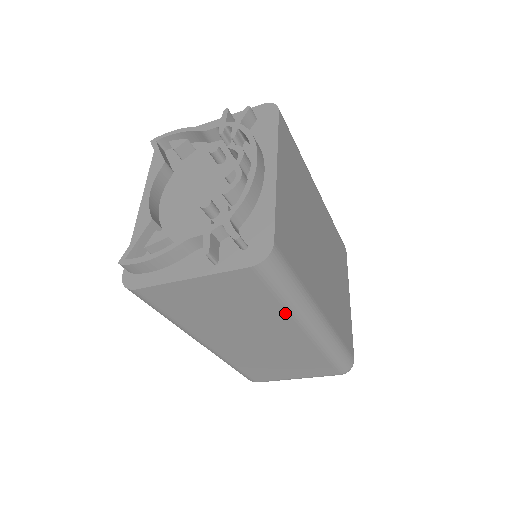
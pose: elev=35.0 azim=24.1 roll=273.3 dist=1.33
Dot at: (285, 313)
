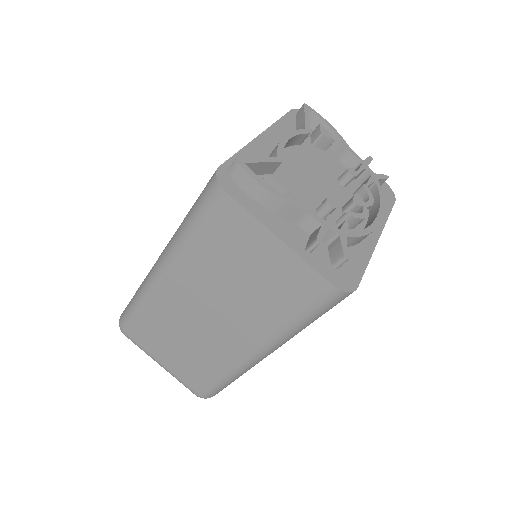
Dot at: (274, 328)
